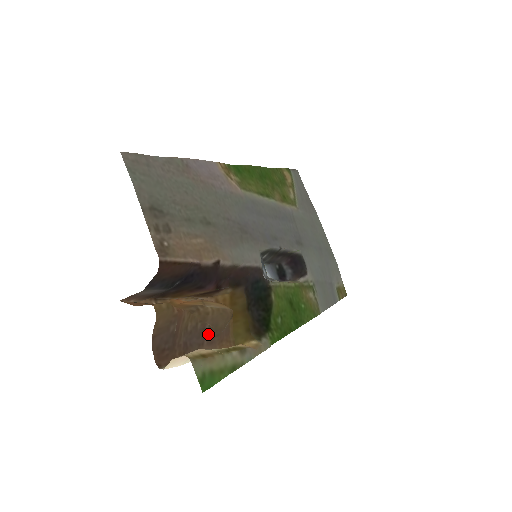
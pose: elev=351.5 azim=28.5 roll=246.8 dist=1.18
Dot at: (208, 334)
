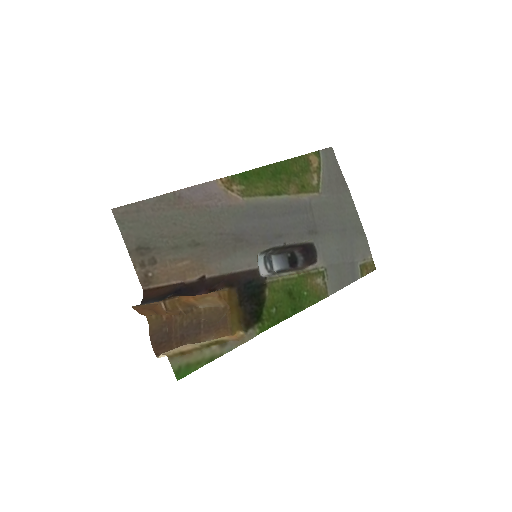
Dot at: (204, 326)
